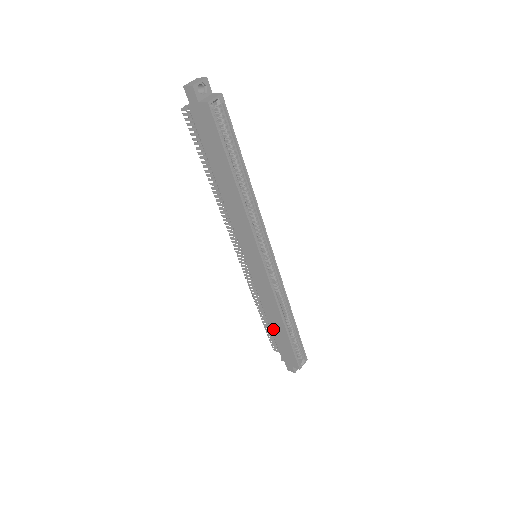
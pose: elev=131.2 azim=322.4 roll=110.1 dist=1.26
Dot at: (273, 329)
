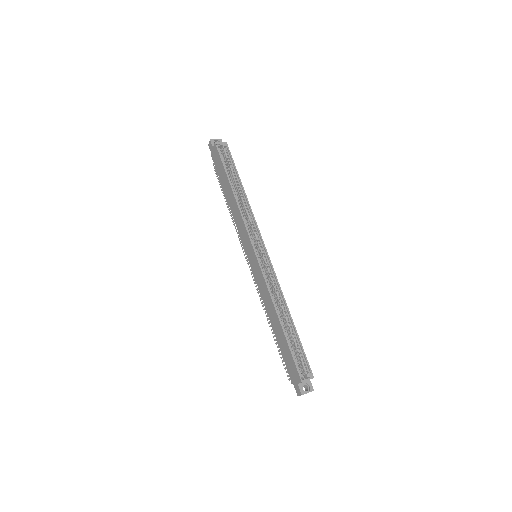
Dot at: (276, 335)
